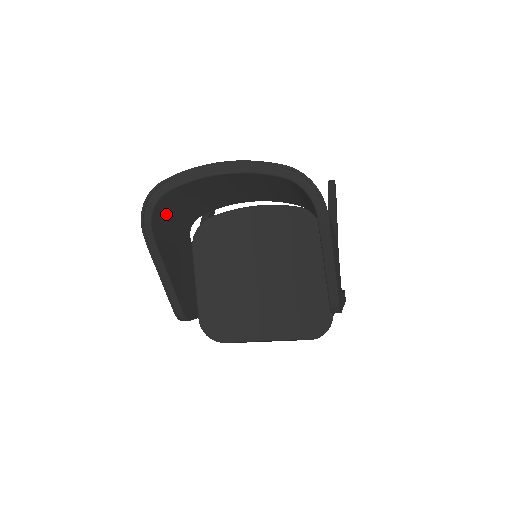
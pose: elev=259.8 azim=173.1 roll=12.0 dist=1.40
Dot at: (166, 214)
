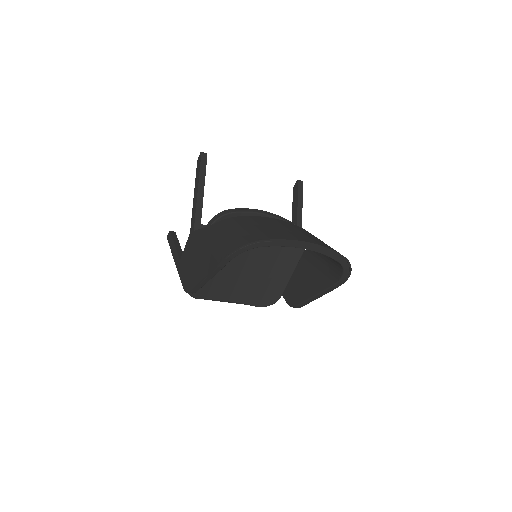
Dot at: occluded
